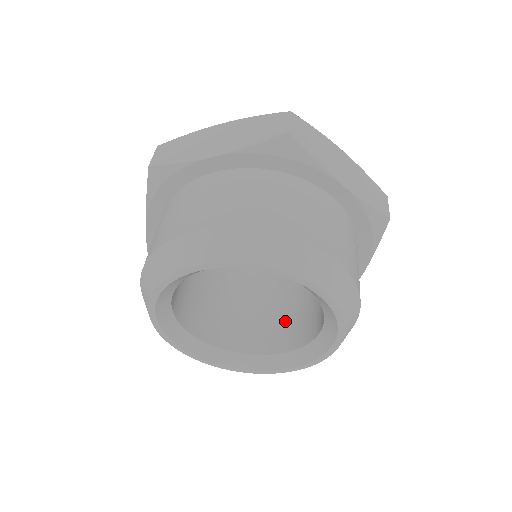
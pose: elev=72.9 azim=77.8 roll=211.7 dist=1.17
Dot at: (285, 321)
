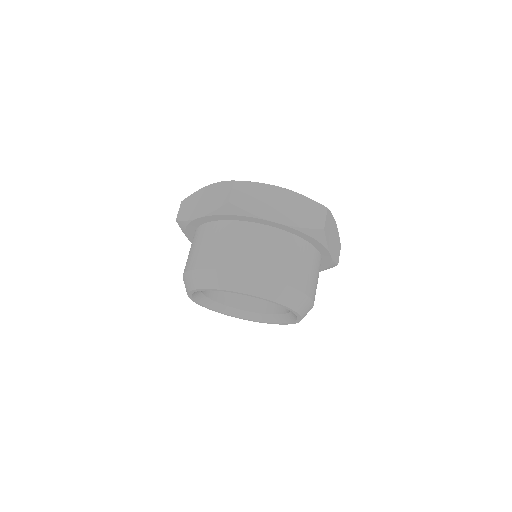
Dot at: occluded
